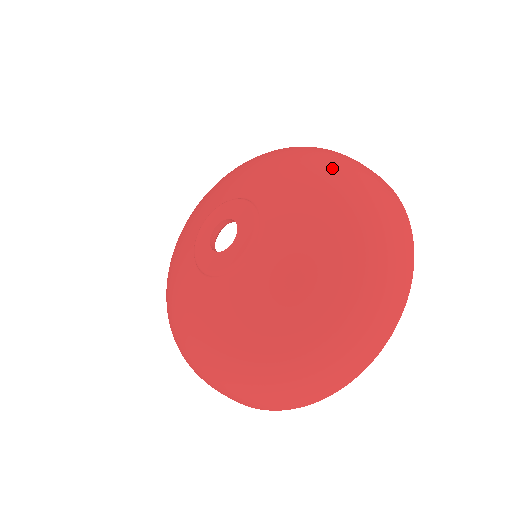
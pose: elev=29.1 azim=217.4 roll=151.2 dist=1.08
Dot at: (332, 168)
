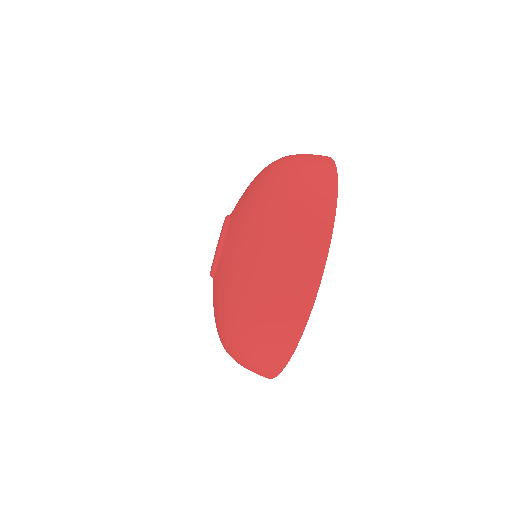
Dot at: occluded
